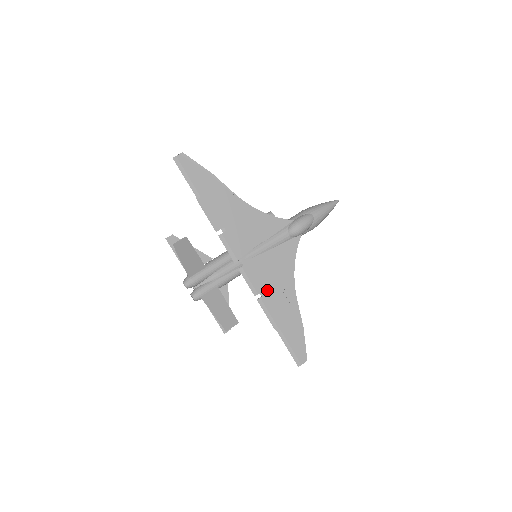
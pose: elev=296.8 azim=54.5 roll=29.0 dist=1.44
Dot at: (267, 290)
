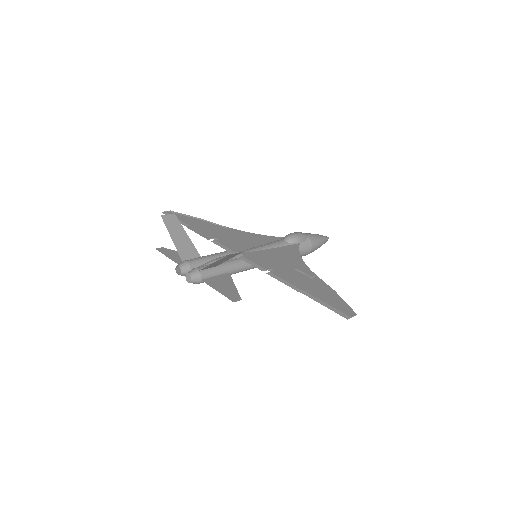
Dot at: (276, 268)
